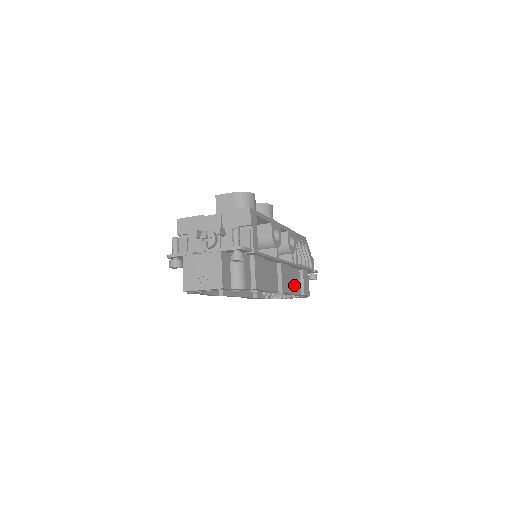
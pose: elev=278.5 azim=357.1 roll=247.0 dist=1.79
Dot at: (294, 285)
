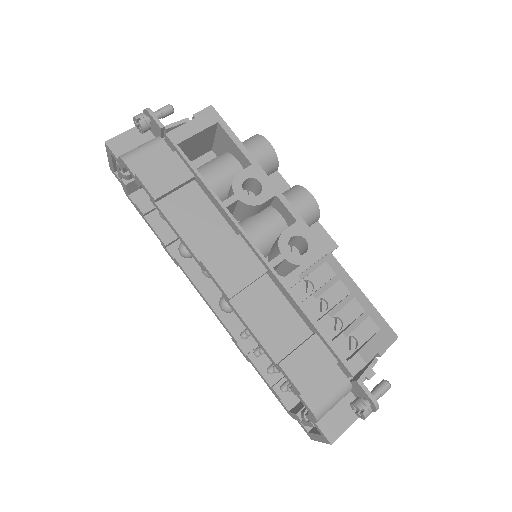
Dot at: (267, 323)
